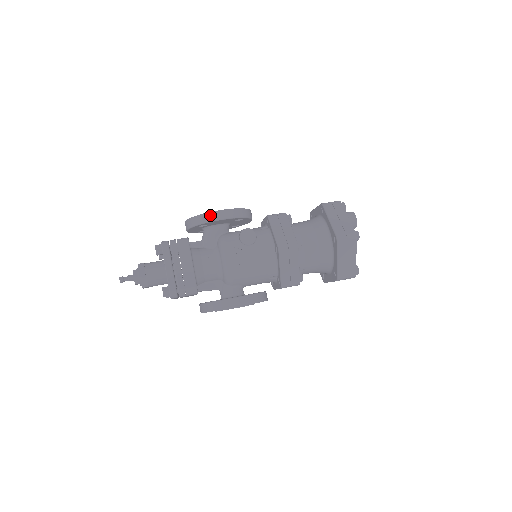
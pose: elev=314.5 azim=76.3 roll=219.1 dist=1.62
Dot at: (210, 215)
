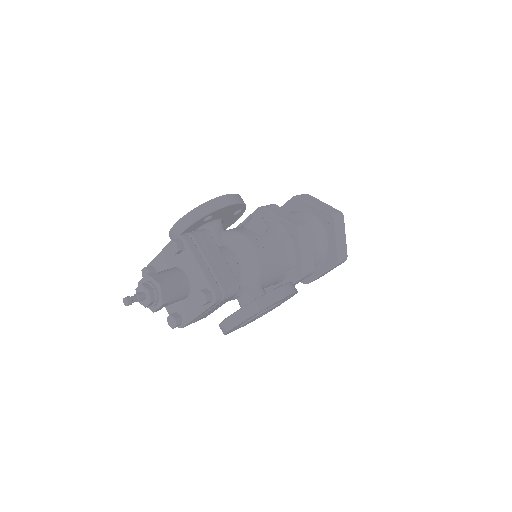
Dot at: (221, 200)
